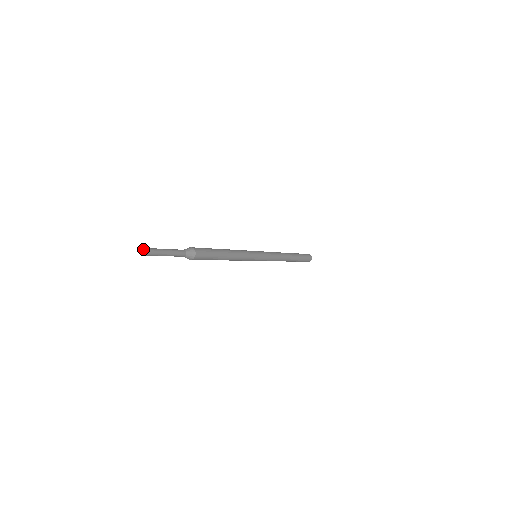
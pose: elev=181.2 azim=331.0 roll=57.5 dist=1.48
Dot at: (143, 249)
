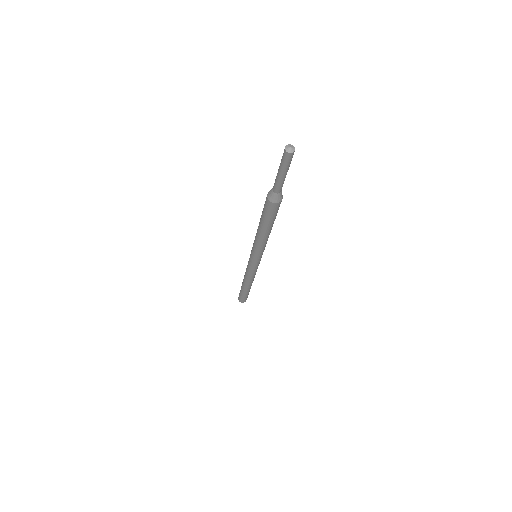
Dot at: (292, 145)
